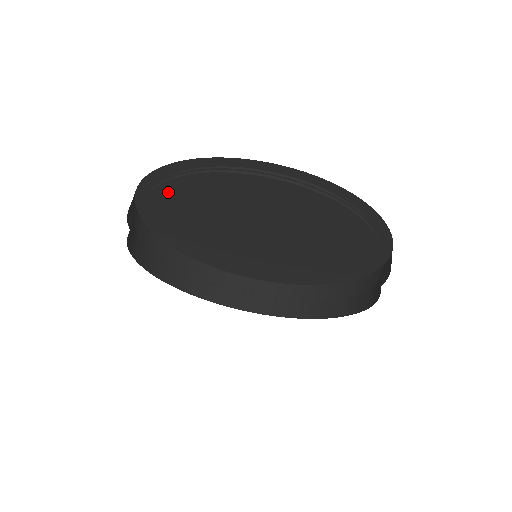
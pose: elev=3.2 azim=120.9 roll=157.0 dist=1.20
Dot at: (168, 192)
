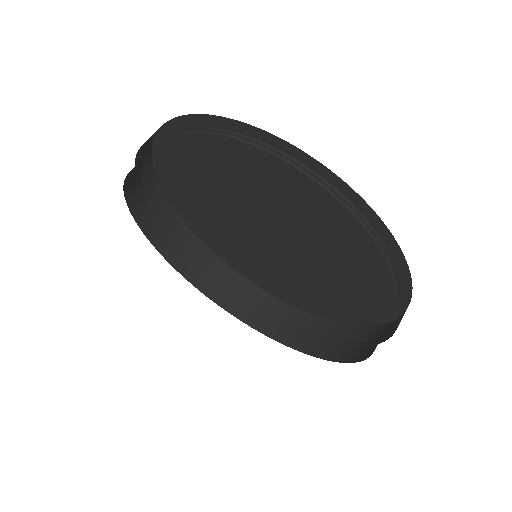
Dot at: (187, 214)
